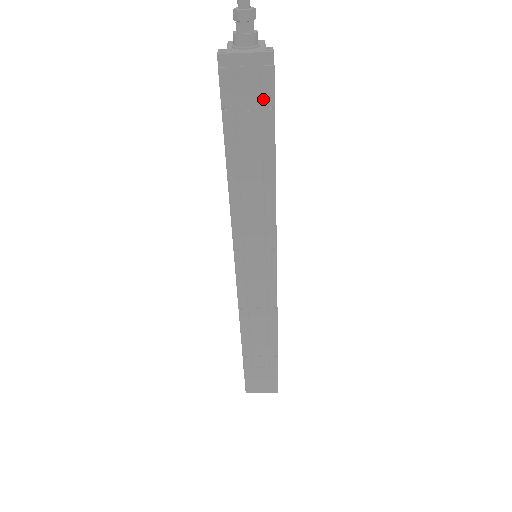
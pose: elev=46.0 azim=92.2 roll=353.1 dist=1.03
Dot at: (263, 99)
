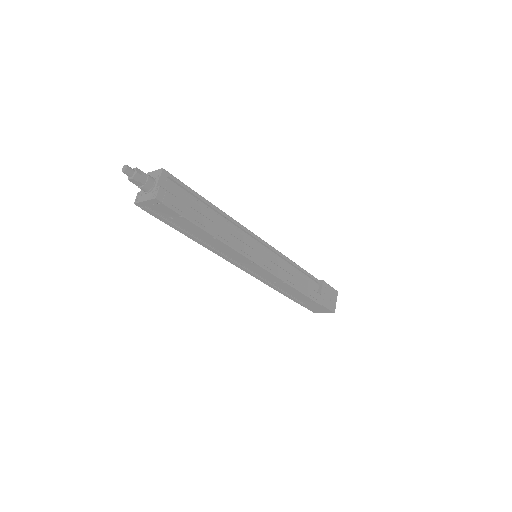
Dot at: (173, 214)
